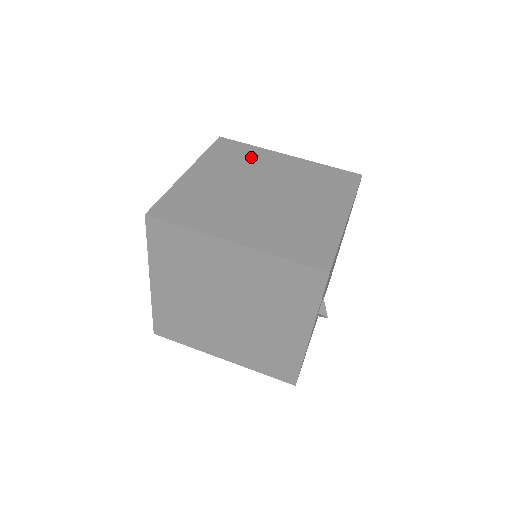
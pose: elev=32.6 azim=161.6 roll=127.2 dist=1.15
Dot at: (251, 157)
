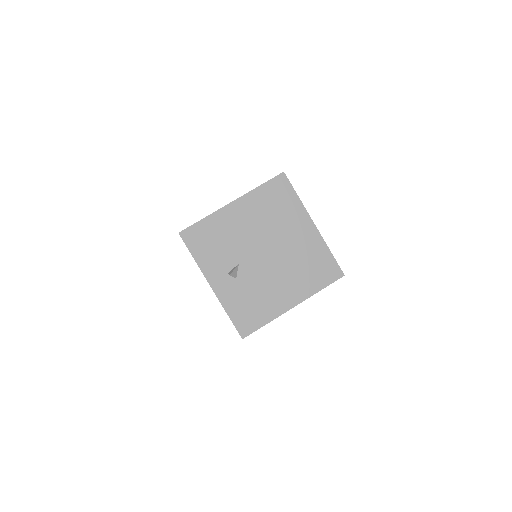
Dot at: occluded
